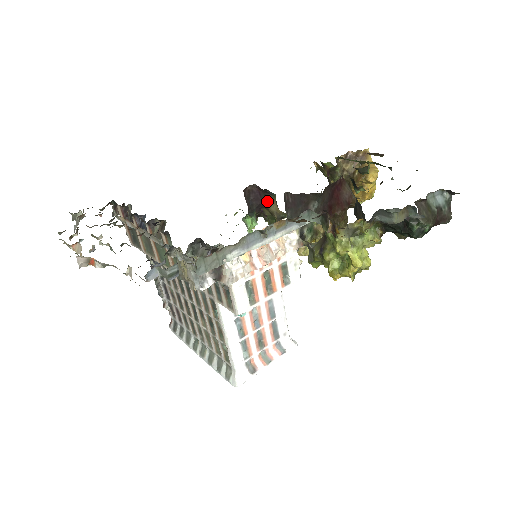
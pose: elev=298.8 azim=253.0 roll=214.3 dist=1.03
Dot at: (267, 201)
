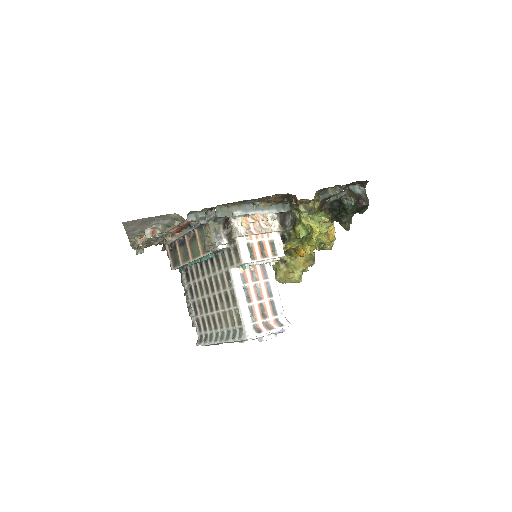
Dot at: occluded
